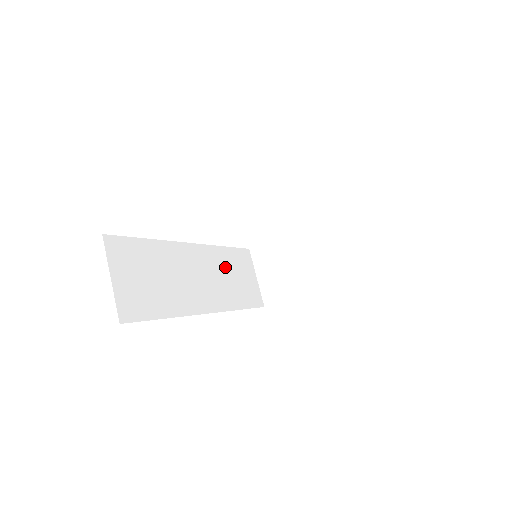
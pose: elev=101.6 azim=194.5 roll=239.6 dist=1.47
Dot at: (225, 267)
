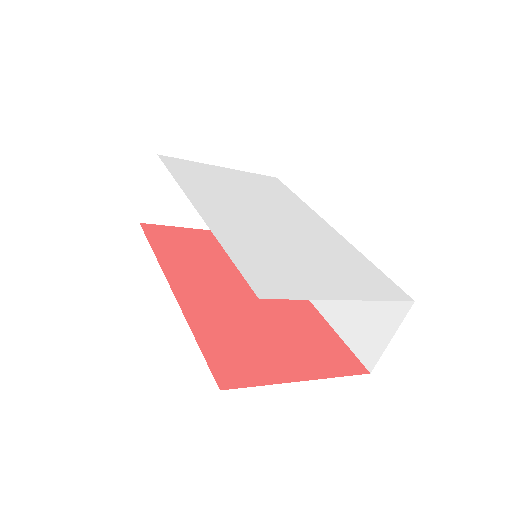
Dot at: occluded
